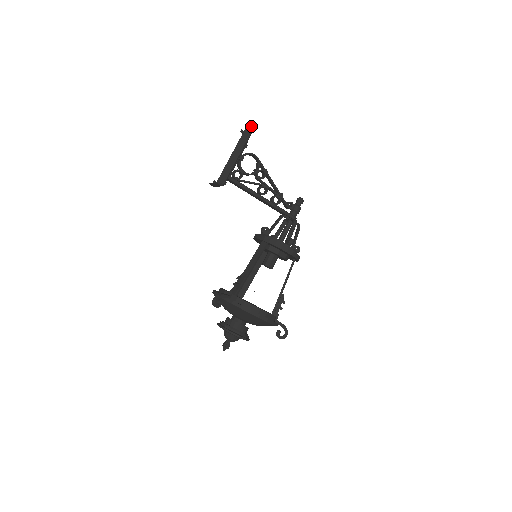
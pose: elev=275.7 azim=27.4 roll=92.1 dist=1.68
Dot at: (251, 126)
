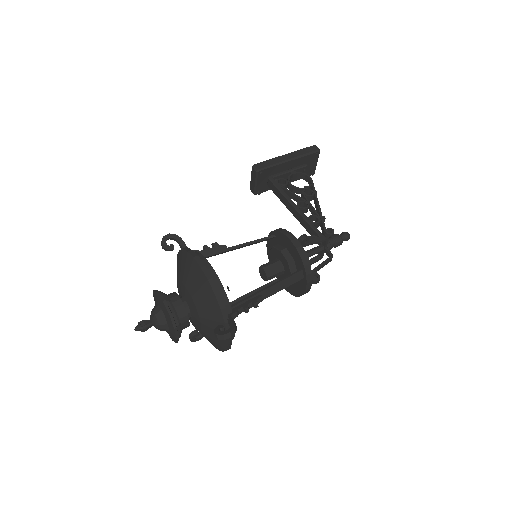
Dot at: (316, 148)
